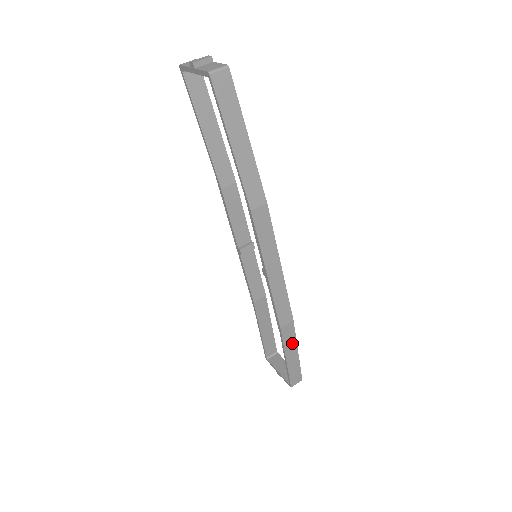
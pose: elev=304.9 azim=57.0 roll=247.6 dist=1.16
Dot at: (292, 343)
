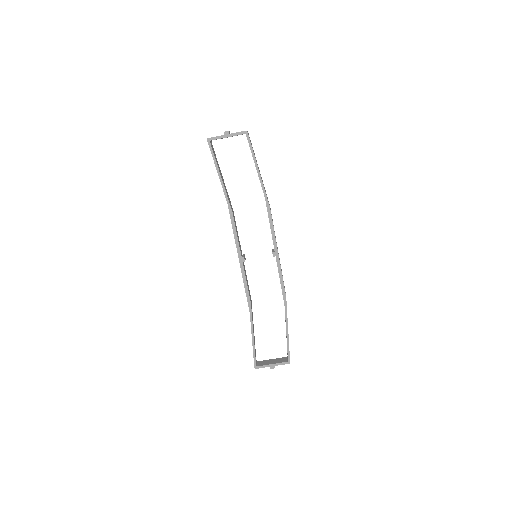
Dot at: occluded
